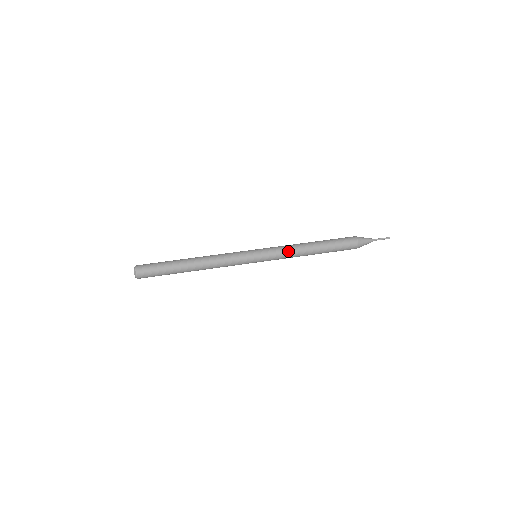
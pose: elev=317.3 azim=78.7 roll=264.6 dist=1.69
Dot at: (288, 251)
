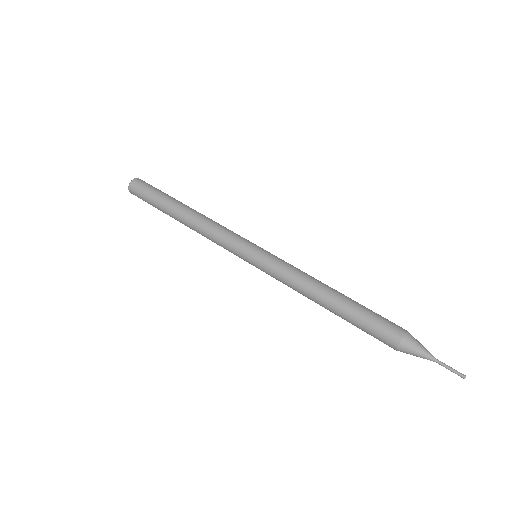
Dot at: (292, 279)
